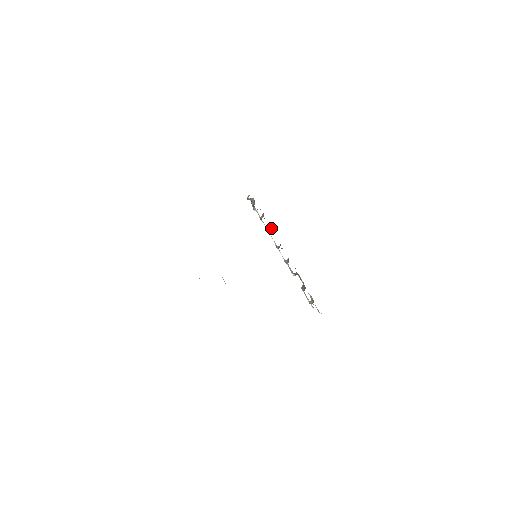
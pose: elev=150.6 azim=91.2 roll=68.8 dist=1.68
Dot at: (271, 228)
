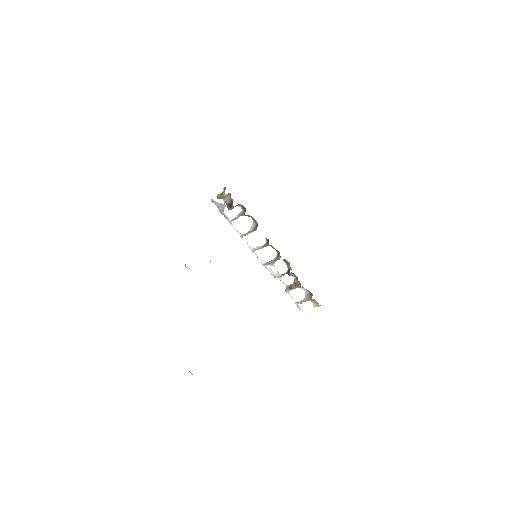
Dot at: (253, 225)
